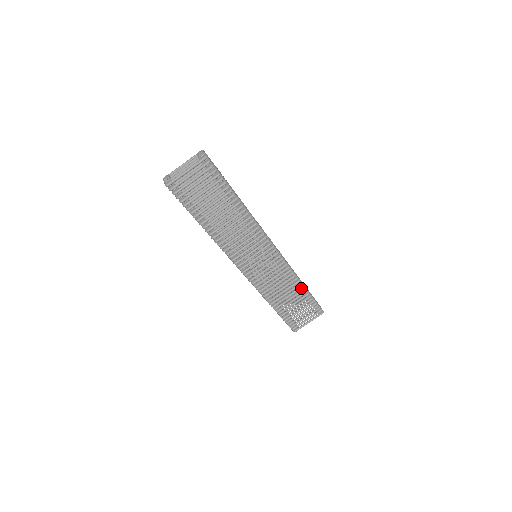
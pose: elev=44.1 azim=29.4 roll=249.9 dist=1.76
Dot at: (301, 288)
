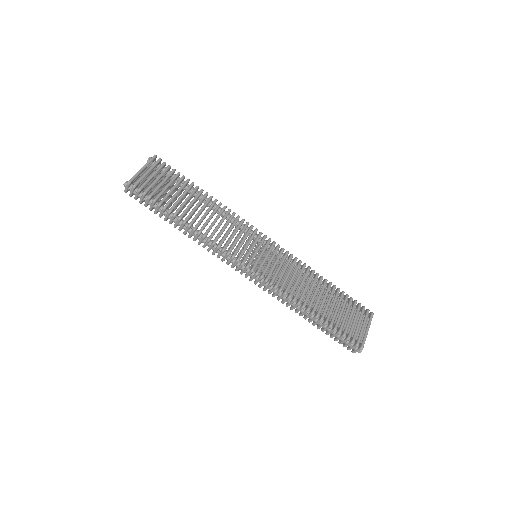
Dot at: (326, 282)
